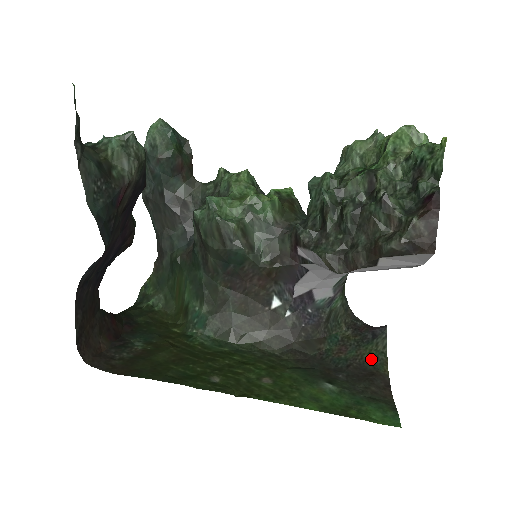
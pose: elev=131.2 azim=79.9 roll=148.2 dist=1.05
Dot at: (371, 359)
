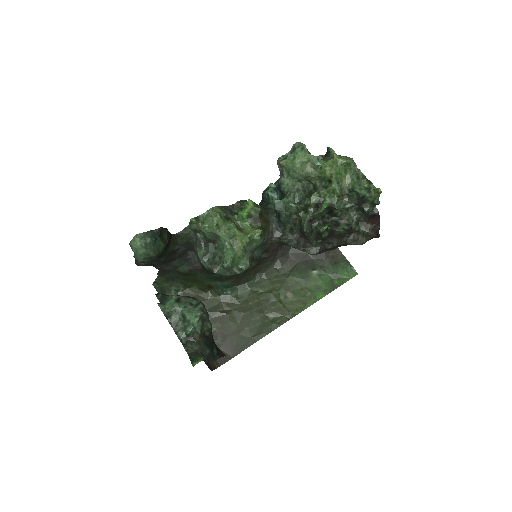
Dot at: occluded
